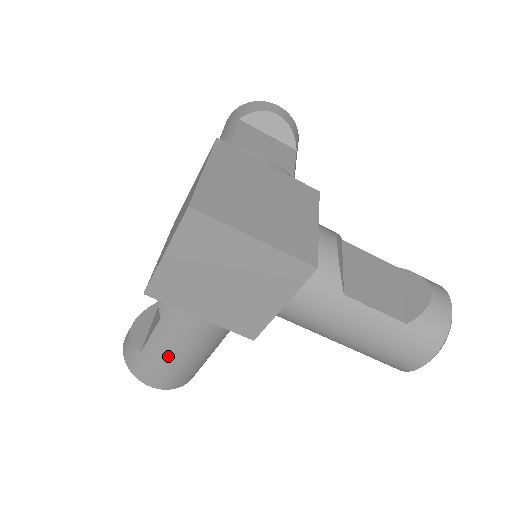
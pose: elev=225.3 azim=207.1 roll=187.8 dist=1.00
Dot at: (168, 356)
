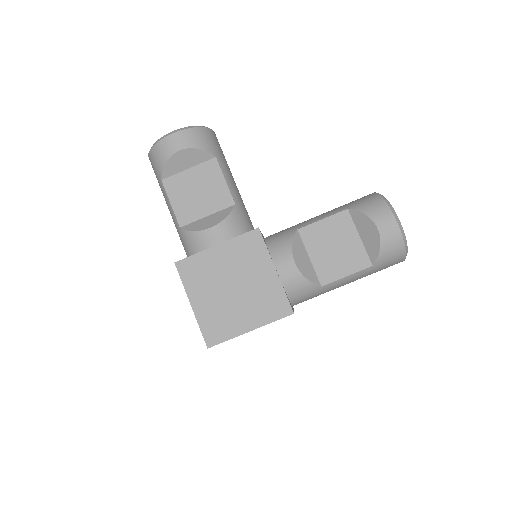
Dot at: occluded
